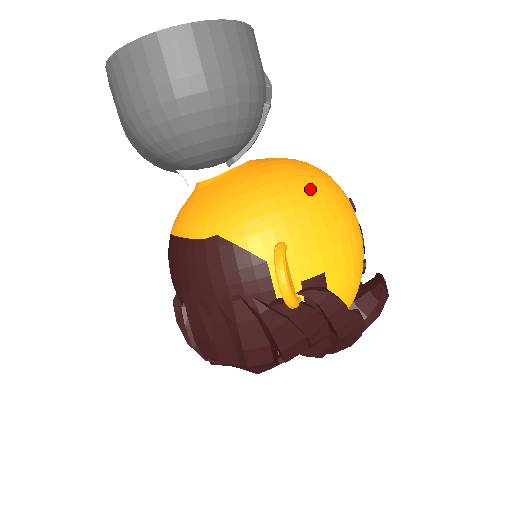
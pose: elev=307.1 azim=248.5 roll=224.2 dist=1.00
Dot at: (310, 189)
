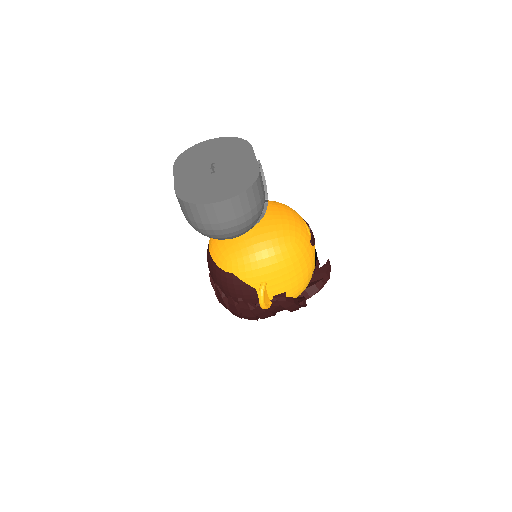
Dot at: (283, 253)
